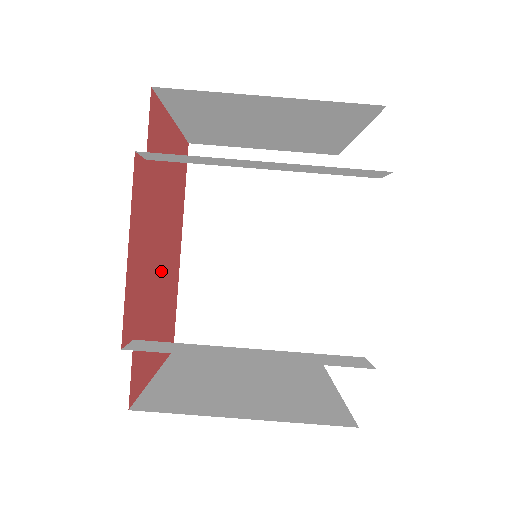
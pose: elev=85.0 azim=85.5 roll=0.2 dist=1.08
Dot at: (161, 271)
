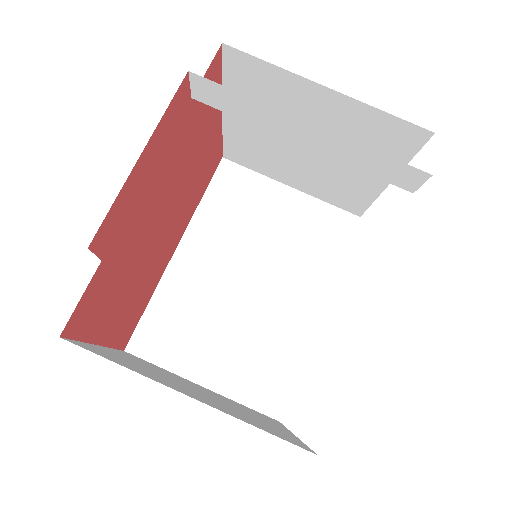
Dot at: (153, 237)
